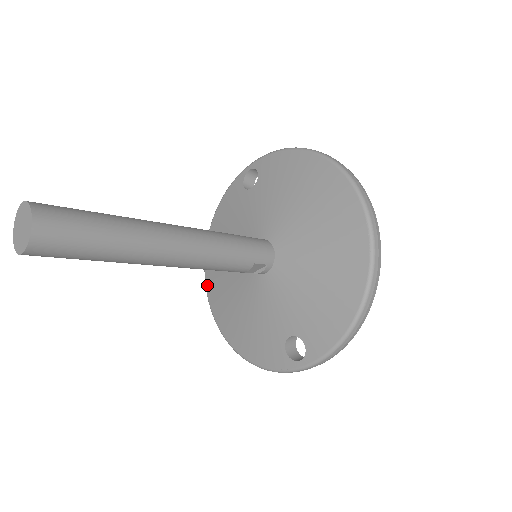
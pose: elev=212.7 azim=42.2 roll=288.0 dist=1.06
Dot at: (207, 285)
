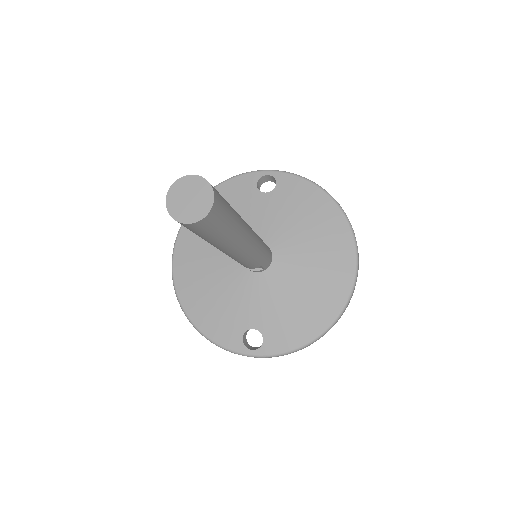
Dot at: (178, 246)
